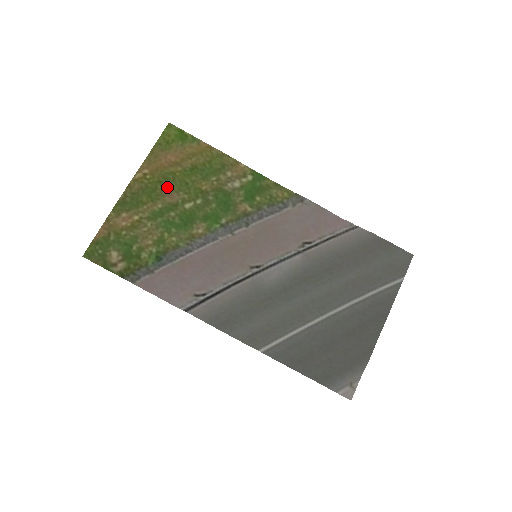
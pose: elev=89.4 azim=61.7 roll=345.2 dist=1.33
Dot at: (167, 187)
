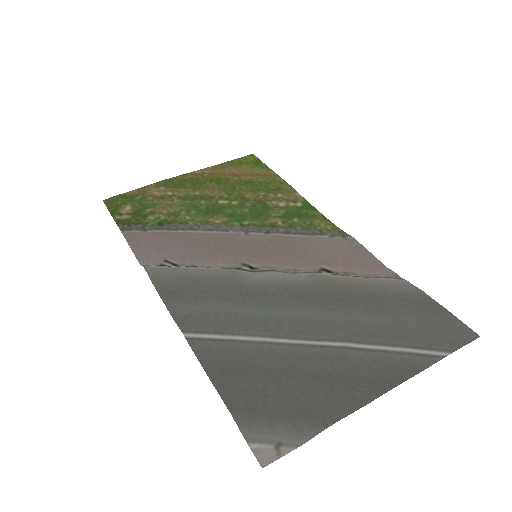
Dot at: (215, 185)
